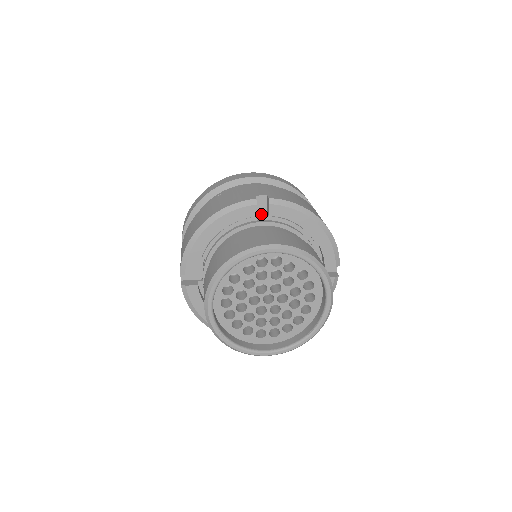
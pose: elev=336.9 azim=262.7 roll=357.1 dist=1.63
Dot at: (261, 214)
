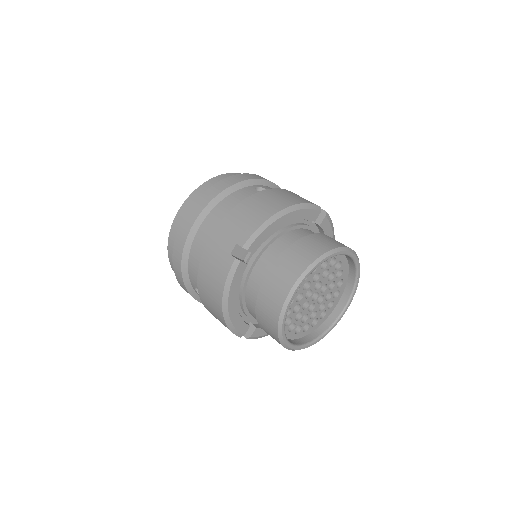
Dot at: occluded
